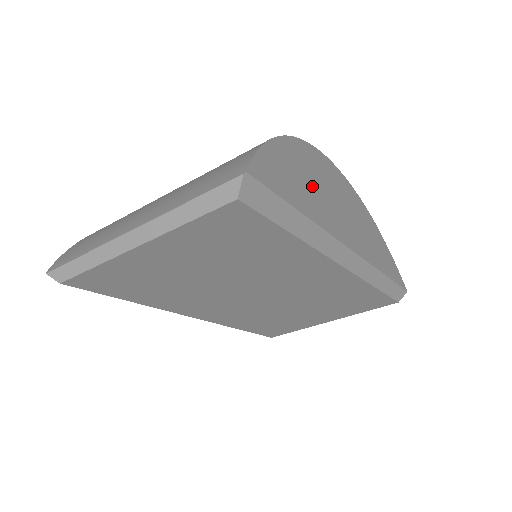
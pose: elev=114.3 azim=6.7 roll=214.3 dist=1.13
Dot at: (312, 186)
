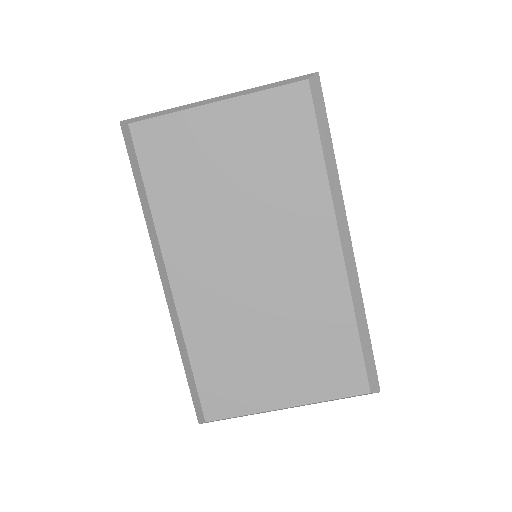
Dot at: occluded
